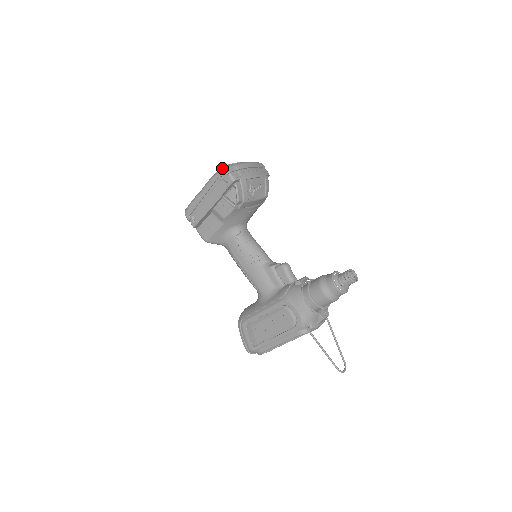
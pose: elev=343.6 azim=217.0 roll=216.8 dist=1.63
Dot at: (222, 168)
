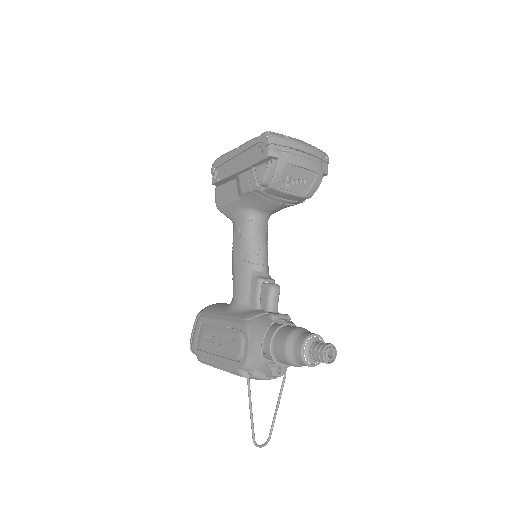
Dot at: (267, 133)
